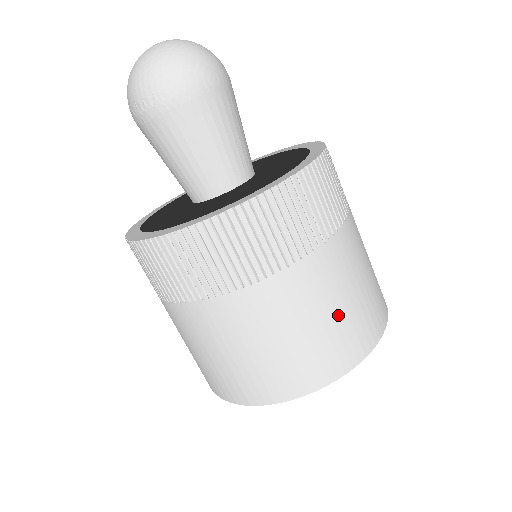
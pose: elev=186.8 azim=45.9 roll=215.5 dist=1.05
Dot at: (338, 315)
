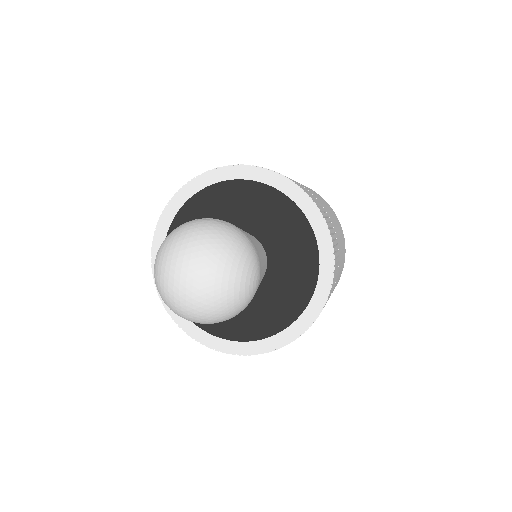
Dot at: occluded
